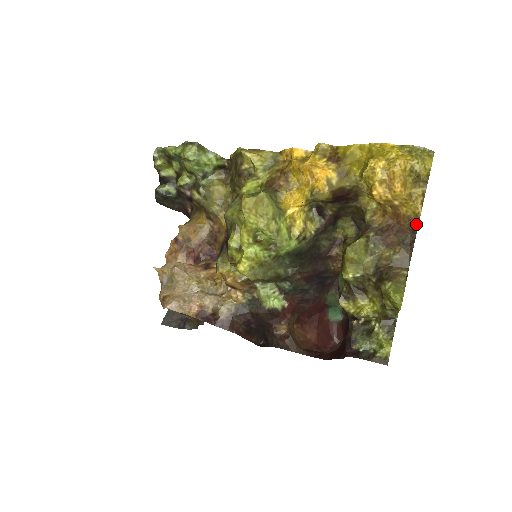
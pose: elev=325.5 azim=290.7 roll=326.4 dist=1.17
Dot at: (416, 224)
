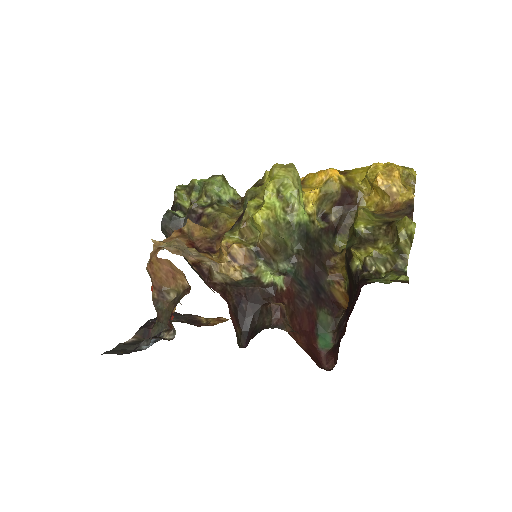
Dot at: (412, 203)
